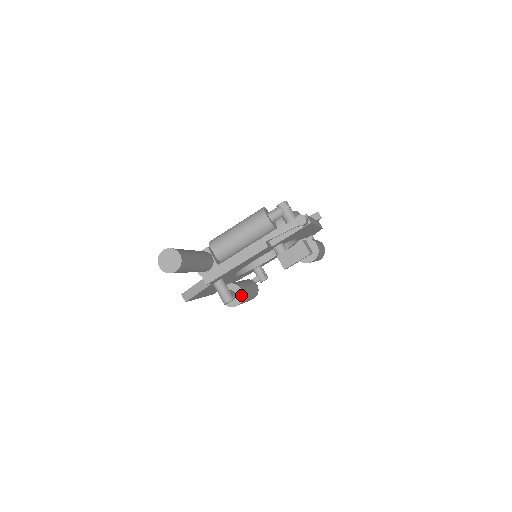
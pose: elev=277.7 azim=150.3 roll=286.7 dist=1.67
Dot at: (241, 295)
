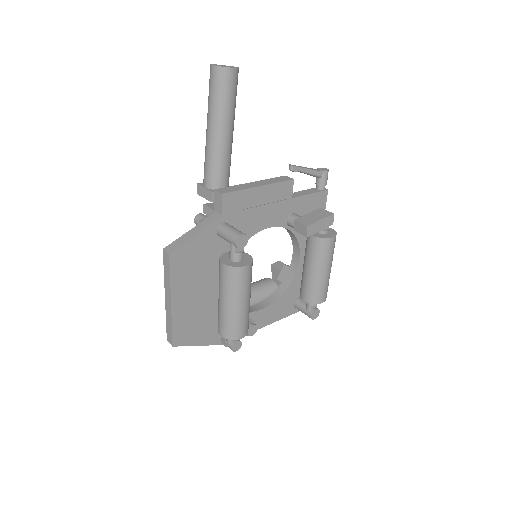
Dot at: (250, 258)
